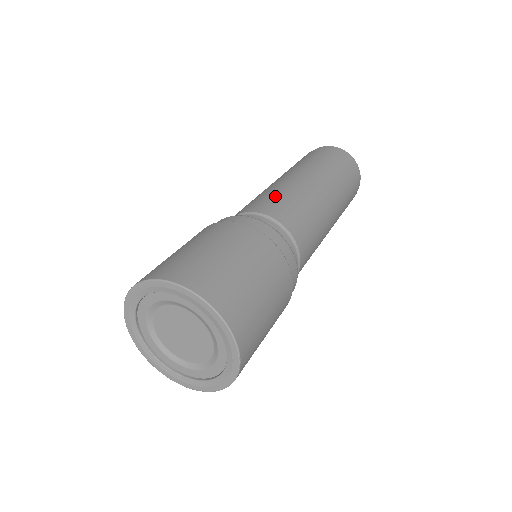
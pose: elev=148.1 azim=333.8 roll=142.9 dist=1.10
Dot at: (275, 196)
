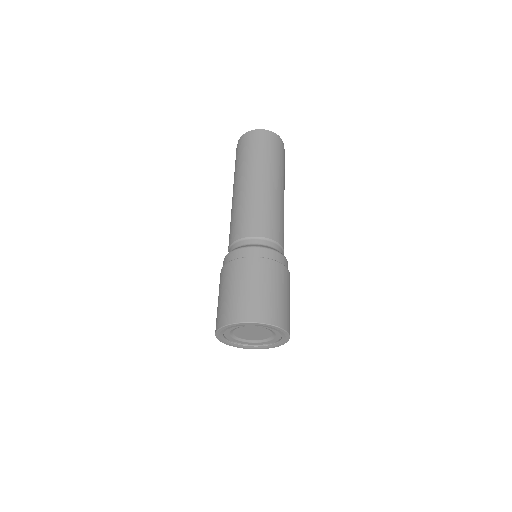
Dot at: (232, 222)
